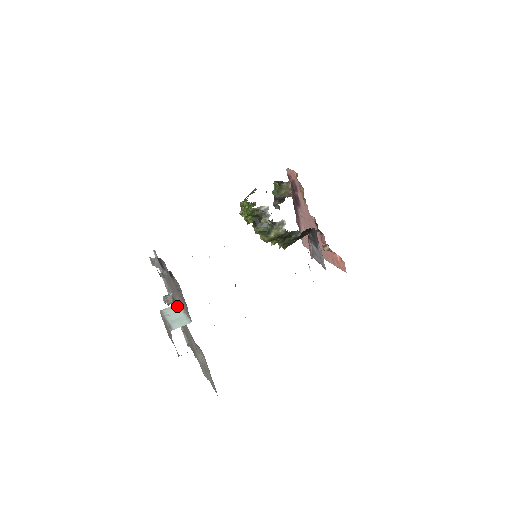
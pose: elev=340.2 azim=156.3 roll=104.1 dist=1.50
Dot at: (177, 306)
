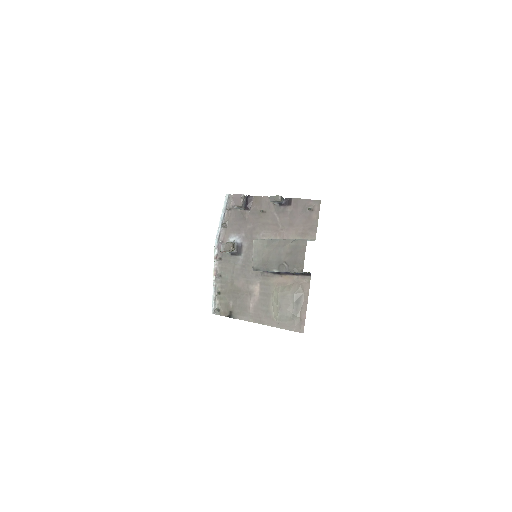
Dot at: occluded
